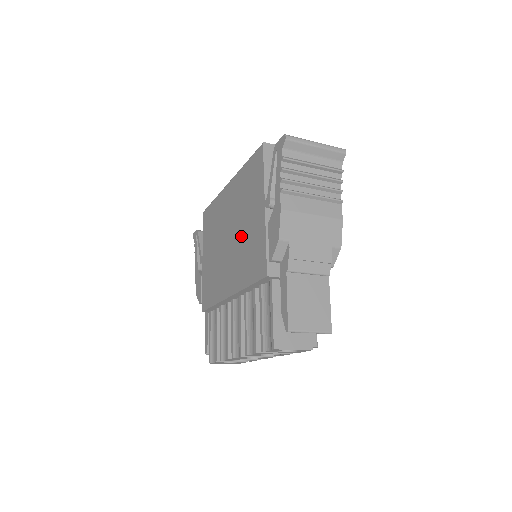
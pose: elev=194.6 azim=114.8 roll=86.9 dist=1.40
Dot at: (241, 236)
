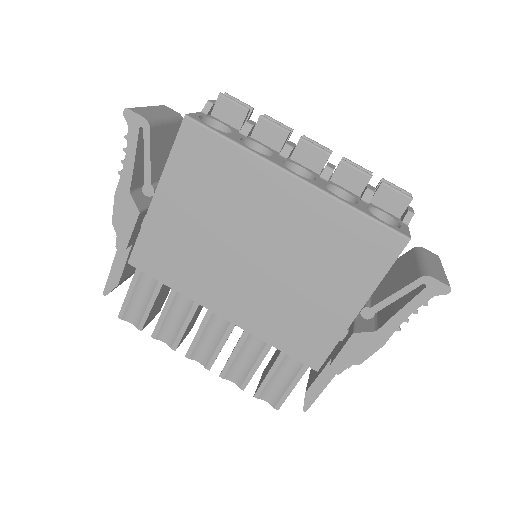
Dot at: (290, 286)
